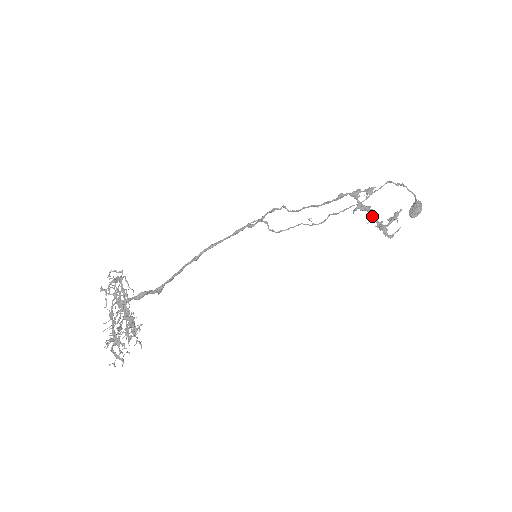
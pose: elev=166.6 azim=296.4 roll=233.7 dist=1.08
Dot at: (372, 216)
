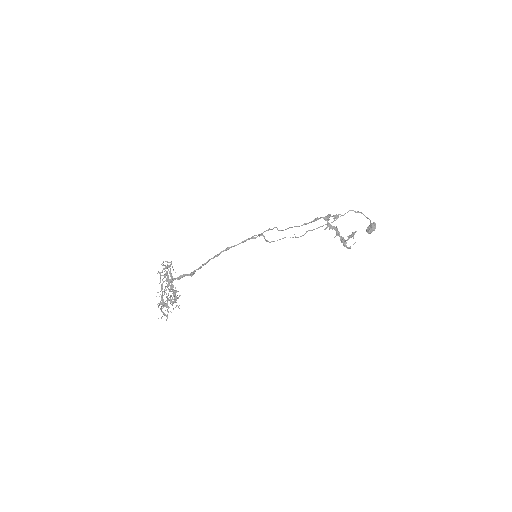
Dot at: (337, 233)
